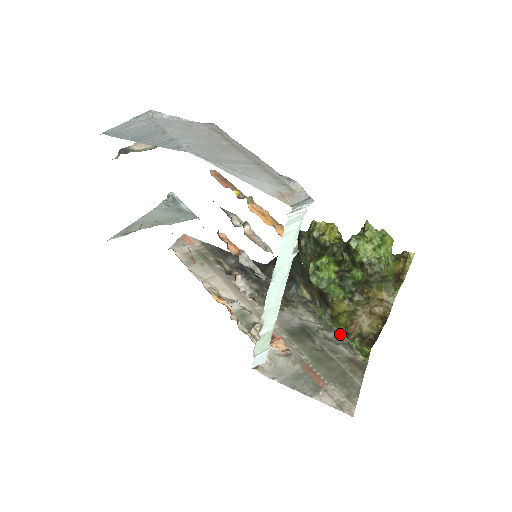
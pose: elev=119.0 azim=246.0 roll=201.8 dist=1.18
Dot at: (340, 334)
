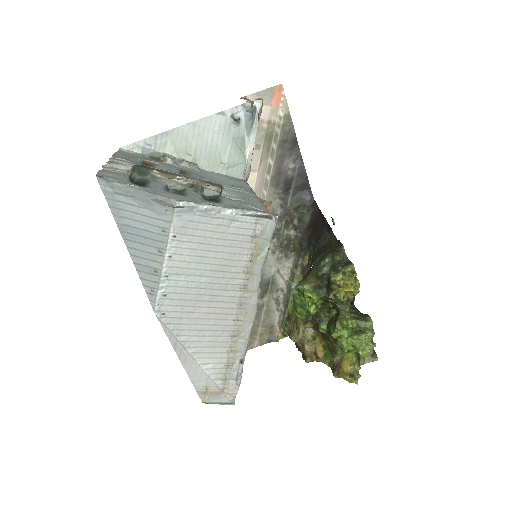
Dot at: (287, 310)
